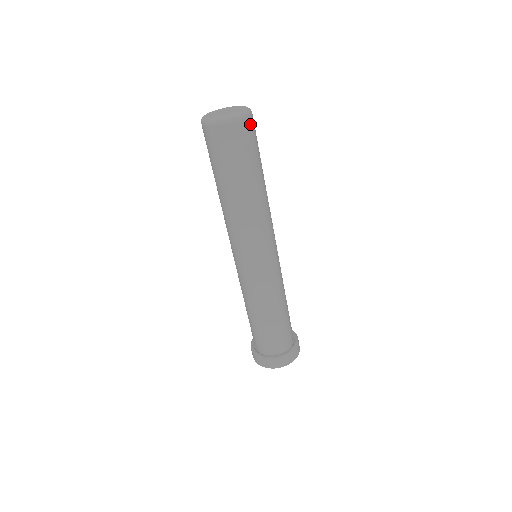
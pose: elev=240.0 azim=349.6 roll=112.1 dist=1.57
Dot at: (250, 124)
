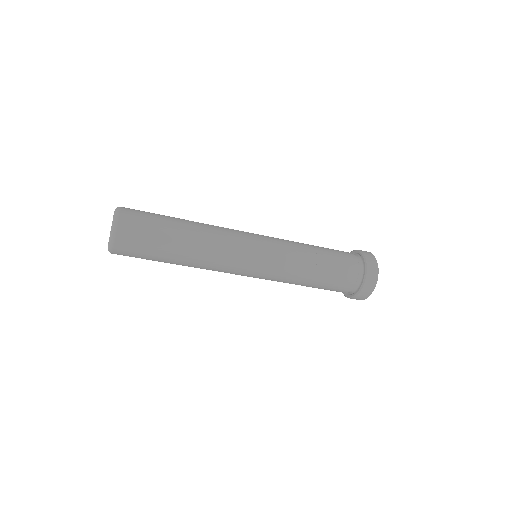
Dot at: (124, 232)
